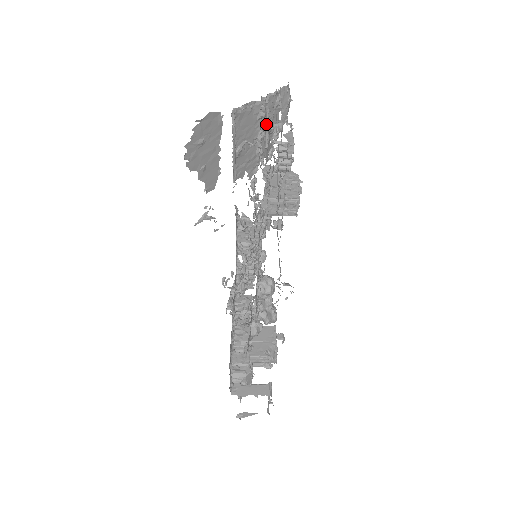
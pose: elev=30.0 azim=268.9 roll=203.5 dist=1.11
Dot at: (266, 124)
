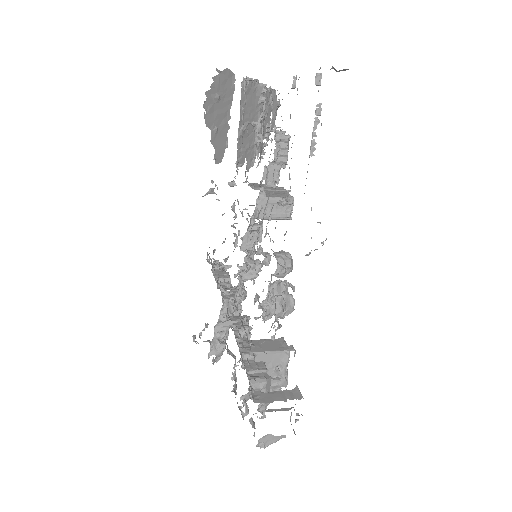
Dot at: (262, 116)
